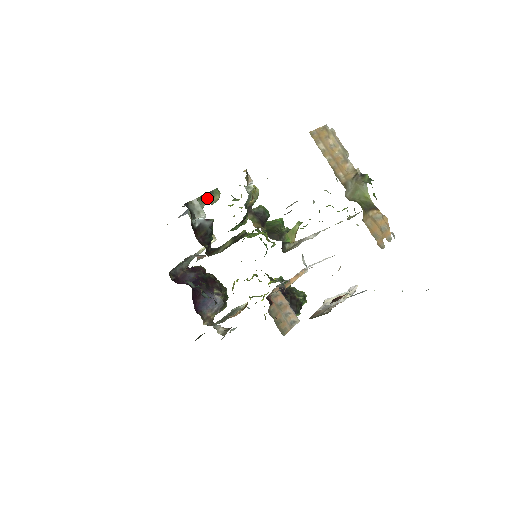
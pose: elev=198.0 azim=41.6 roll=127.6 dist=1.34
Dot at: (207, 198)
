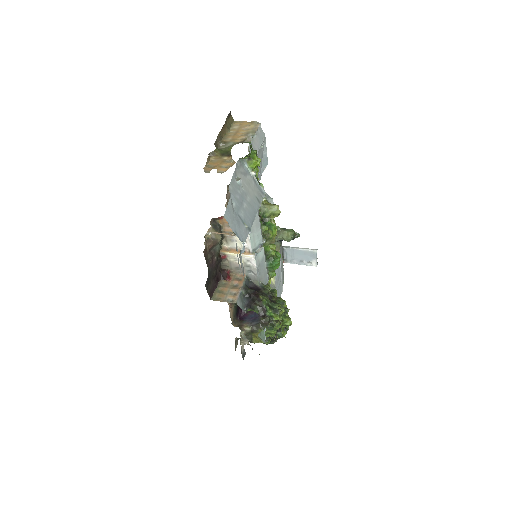
Dot at: (281, 232)
